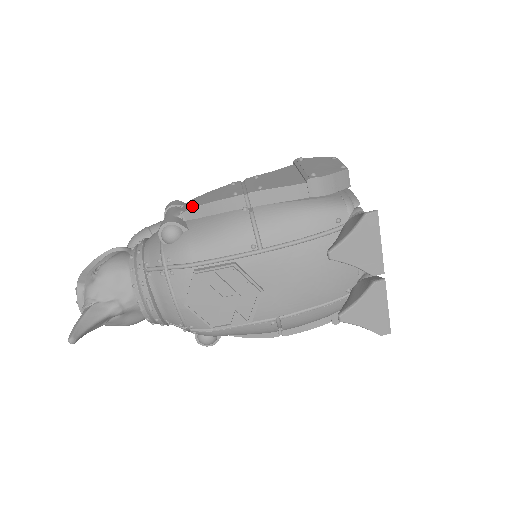
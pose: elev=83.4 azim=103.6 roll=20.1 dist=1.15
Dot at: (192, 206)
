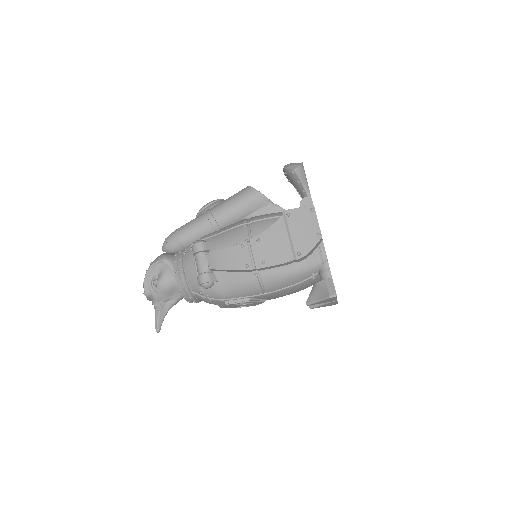
Dot at: (217, 266)
